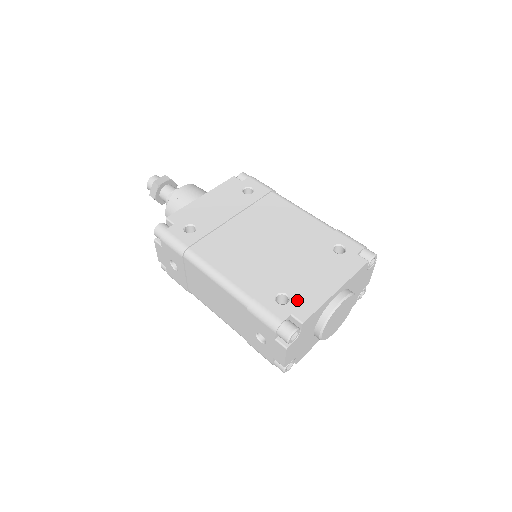
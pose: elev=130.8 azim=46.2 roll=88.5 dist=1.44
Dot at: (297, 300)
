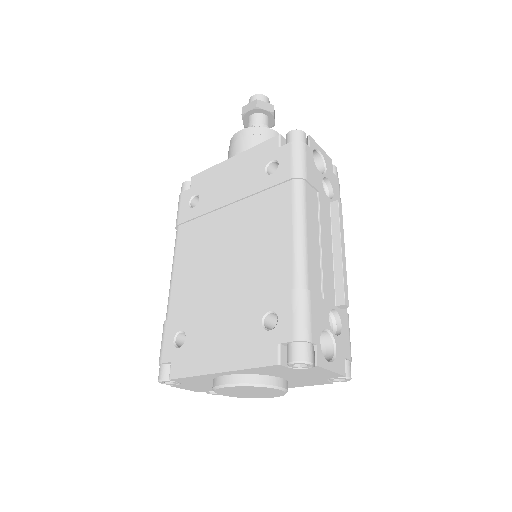
Dot at: (185, 351)
